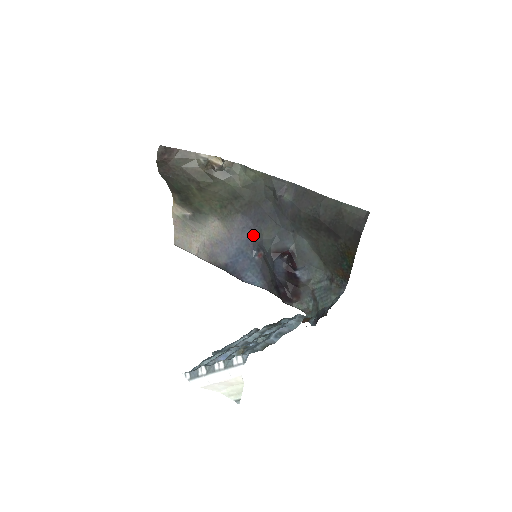
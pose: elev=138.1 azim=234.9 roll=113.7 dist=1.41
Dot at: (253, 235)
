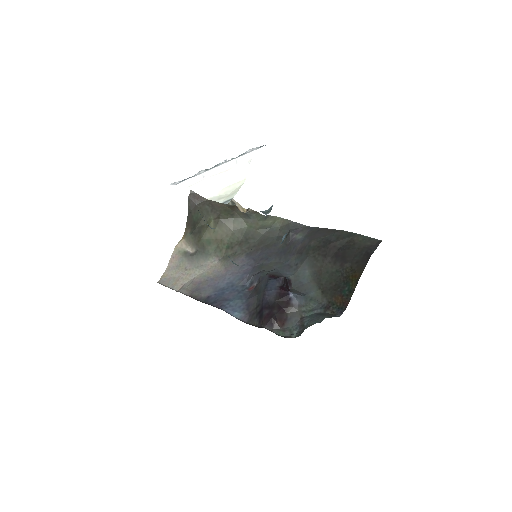
Dot at: (251, 270)
